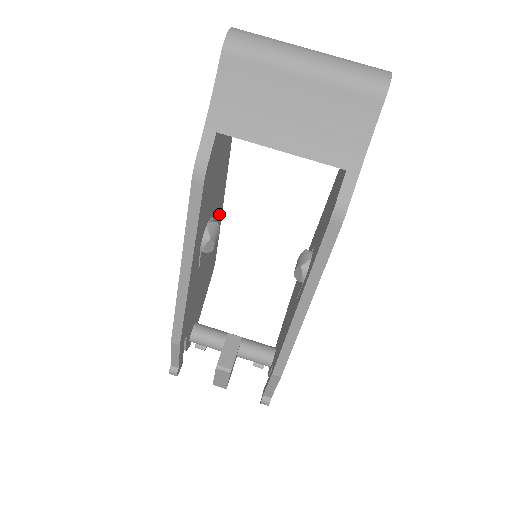
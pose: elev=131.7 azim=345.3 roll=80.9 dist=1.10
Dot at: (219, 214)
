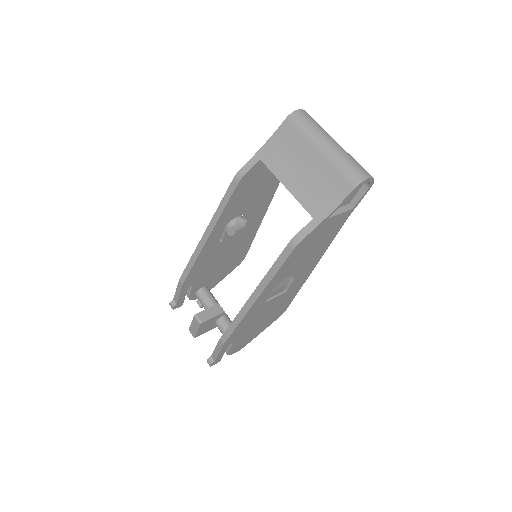
Dot at: (257, 222)
